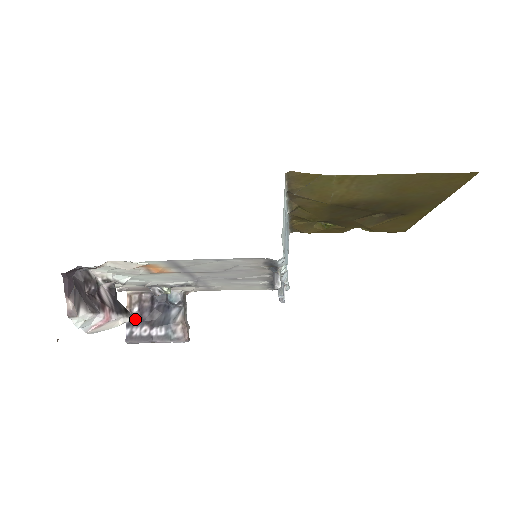
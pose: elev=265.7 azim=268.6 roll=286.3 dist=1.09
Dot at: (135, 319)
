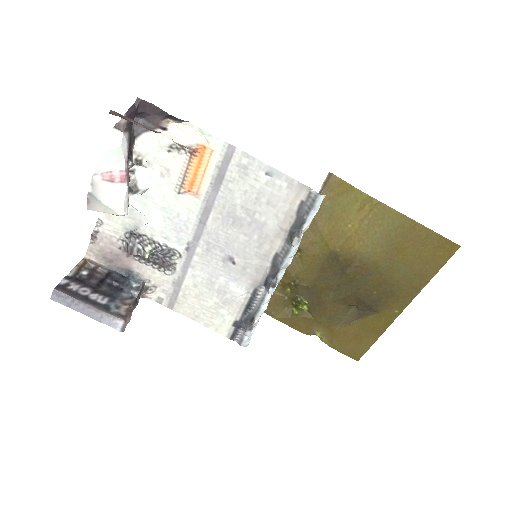
Dot at: (78, 279)
